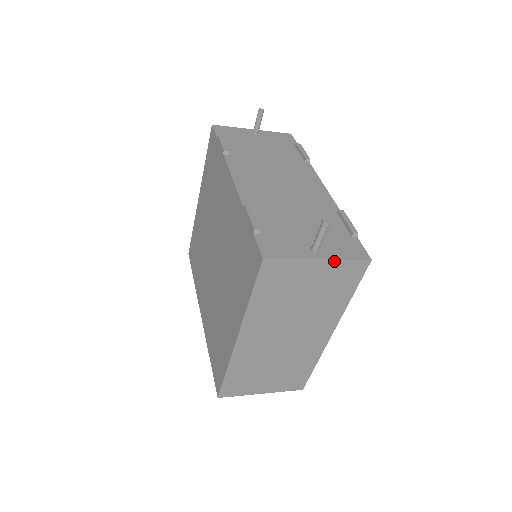
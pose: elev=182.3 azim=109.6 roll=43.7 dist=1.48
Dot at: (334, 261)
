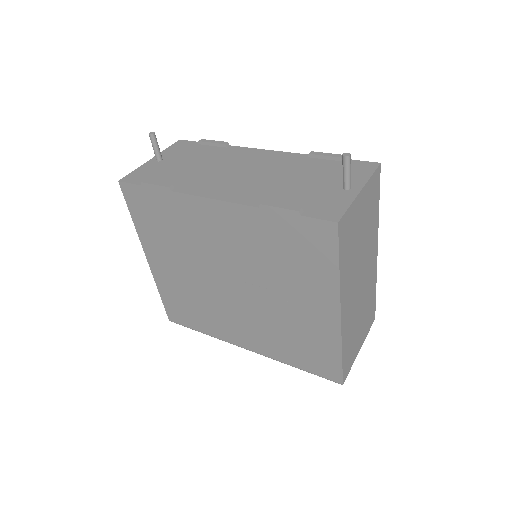
Dot at: (367, 184)
